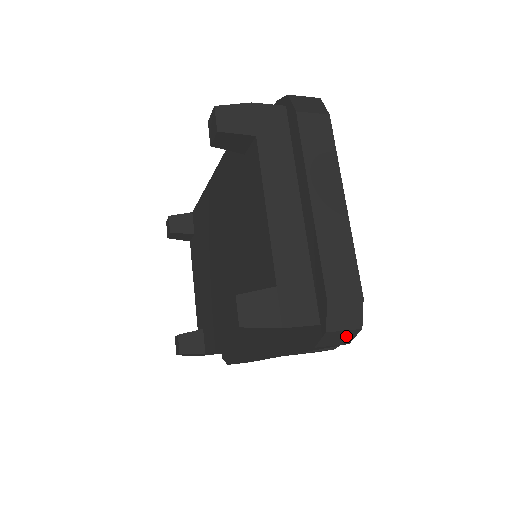
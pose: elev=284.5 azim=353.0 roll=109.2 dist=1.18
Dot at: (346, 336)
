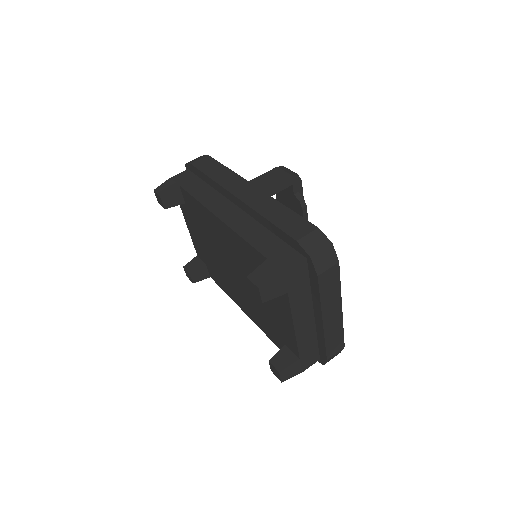
Dot at: occluded
